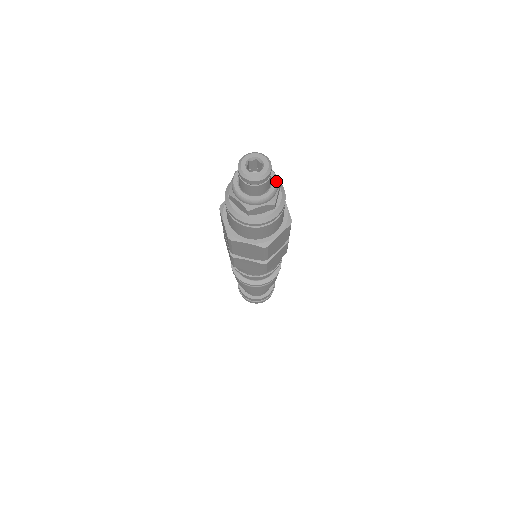
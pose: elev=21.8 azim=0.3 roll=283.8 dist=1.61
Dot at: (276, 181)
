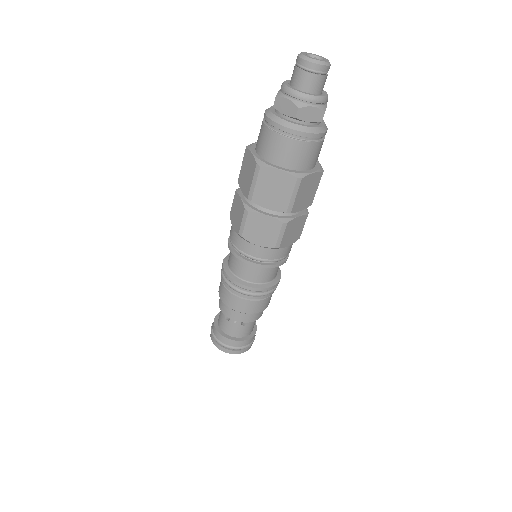
Dot at: (319, 96)
